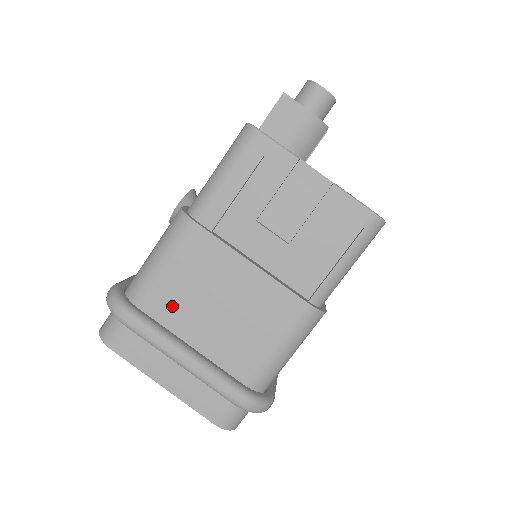
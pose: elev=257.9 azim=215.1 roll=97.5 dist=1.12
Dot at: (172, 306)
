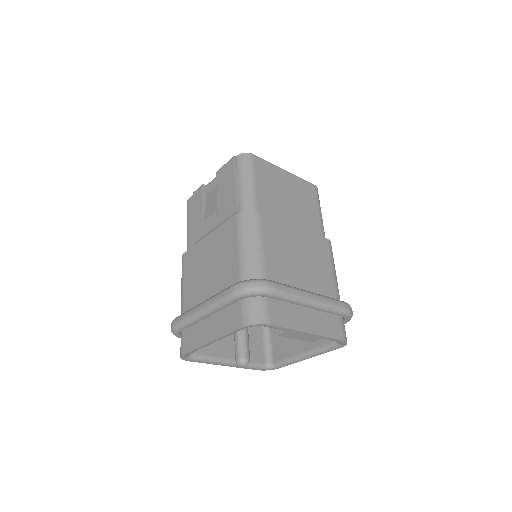
Dot at: (193, 297)
